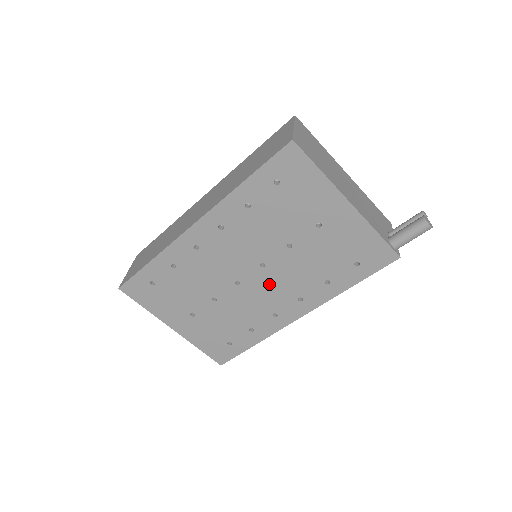
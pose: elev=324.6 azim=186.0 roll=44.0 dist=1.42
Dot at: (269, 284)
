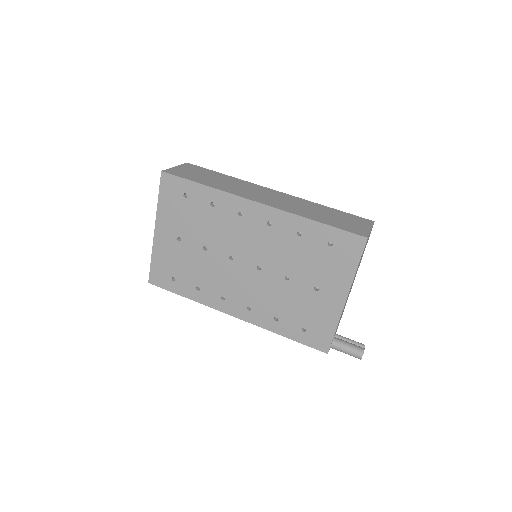
Dot at: (246, 281)
